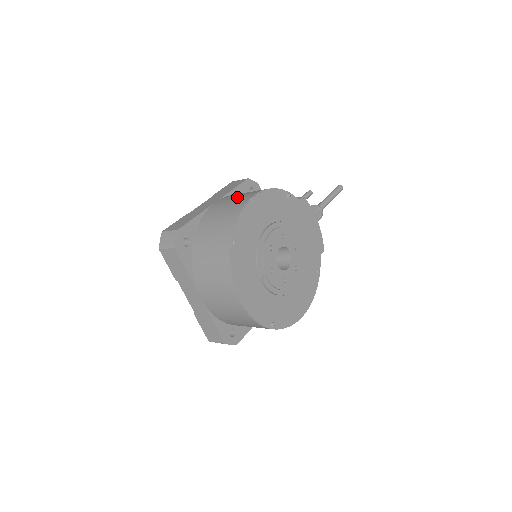
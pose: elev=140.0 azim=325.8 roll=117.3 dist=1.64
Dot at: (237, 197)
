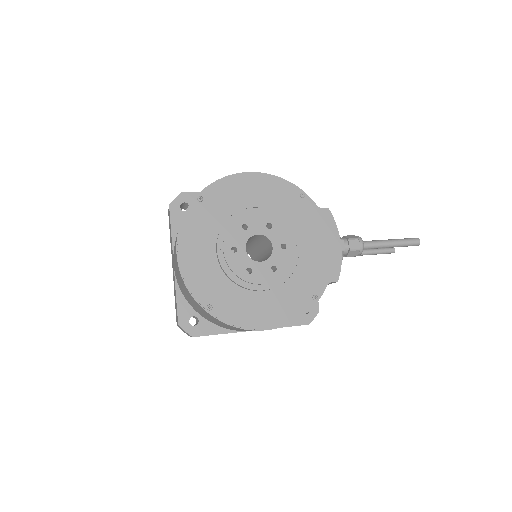
Dot at: occluded
